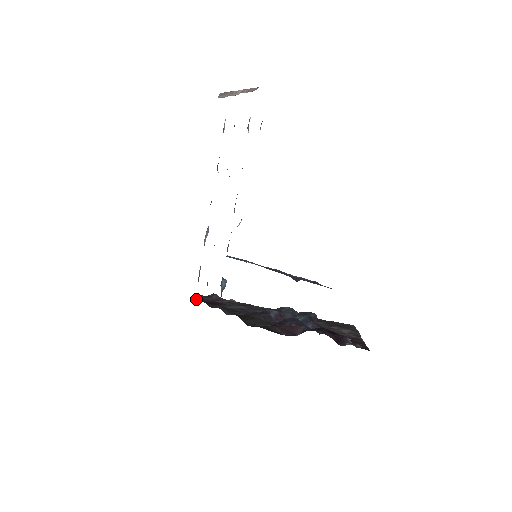
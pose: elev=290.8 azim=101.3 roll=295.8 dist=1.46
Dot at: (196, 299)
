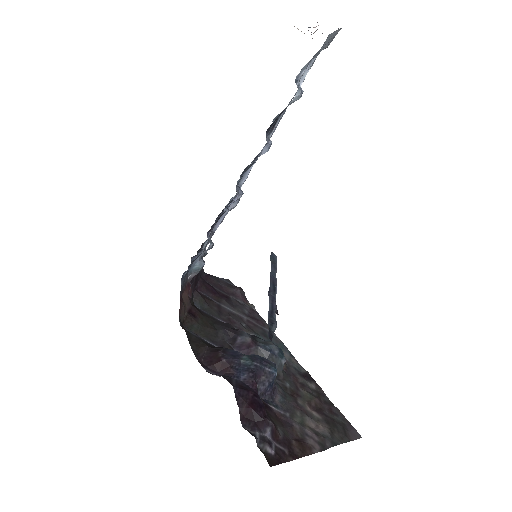
Dot at: (207, 278)
